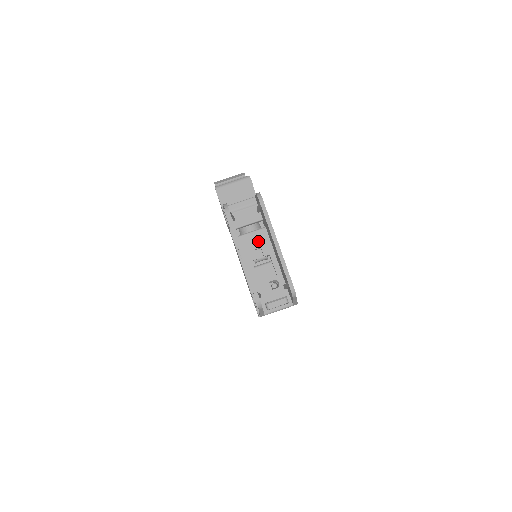
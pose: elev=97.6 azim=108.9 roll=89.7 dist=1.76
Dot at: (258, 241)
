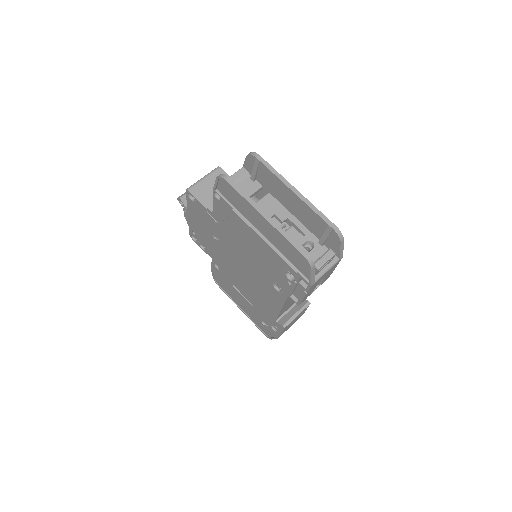
Dot at: (268, 209)
